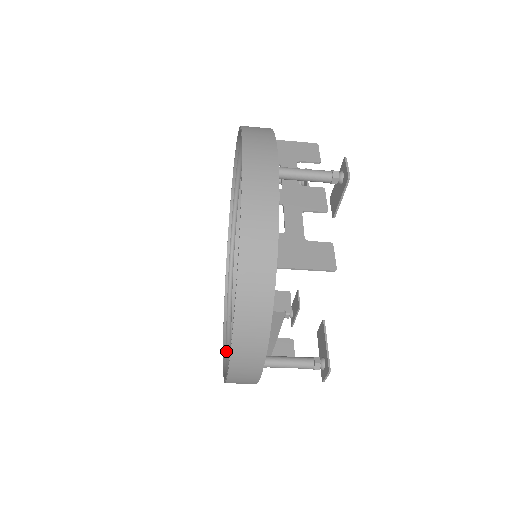
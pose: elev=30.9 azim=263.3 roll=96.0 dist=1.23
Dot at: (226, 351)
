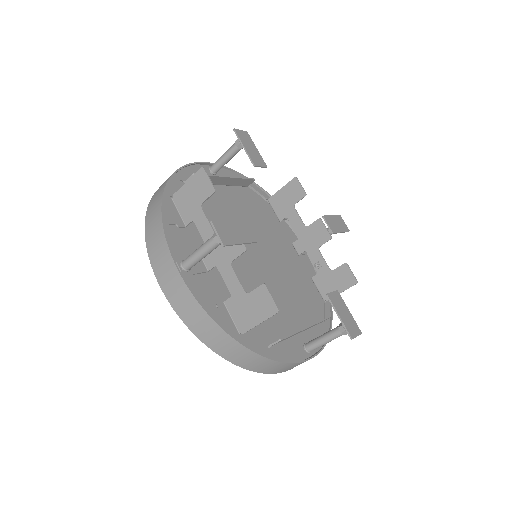
Dot at: occluded
